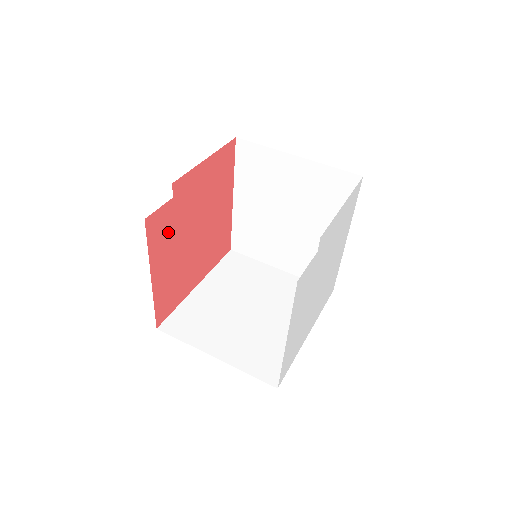
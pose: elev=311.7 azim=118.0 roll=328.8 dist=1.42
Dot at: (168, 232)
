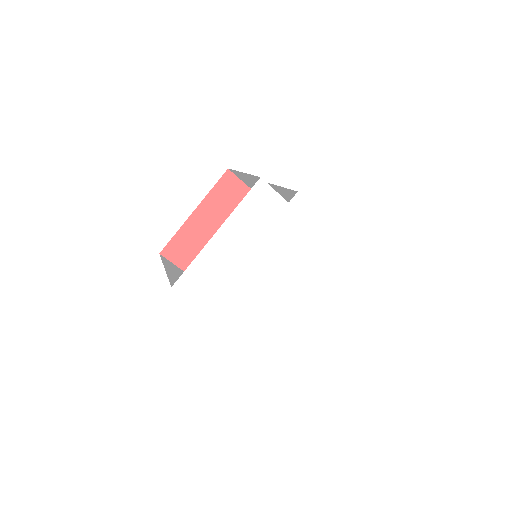
Dot at: (229, 203)
